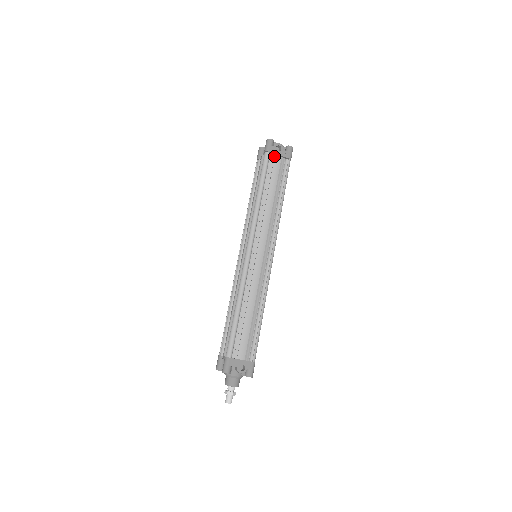
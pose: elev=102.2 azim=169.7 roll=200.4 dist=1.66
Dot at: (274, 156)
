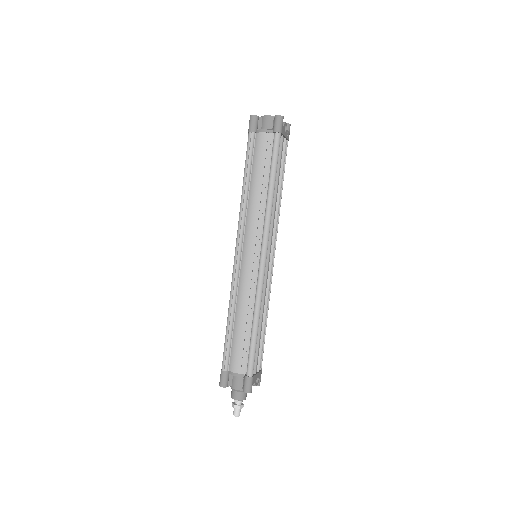
Dot at: (282, 138)
